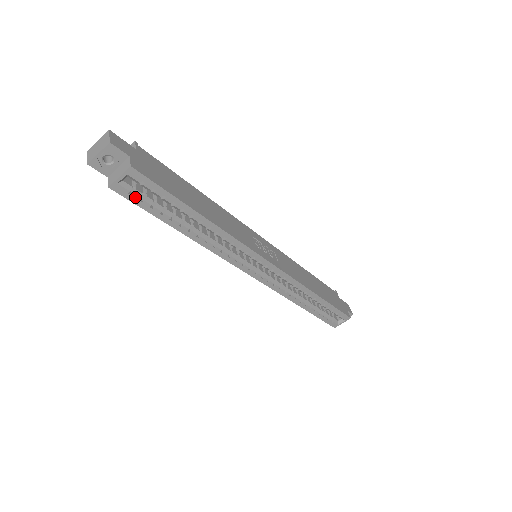
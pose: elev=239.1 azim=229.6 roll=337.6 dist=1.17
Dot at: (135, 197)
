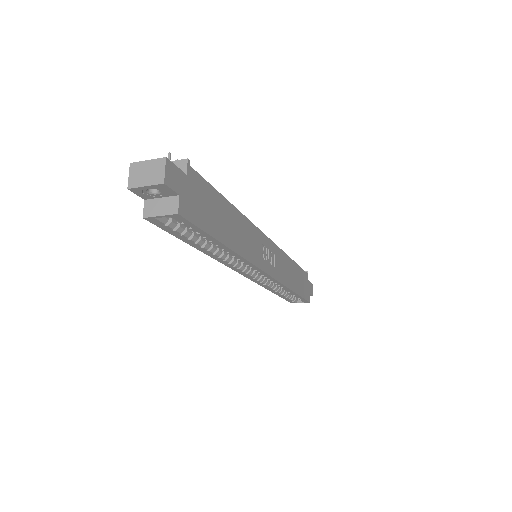
Dot at: (167, 227)
